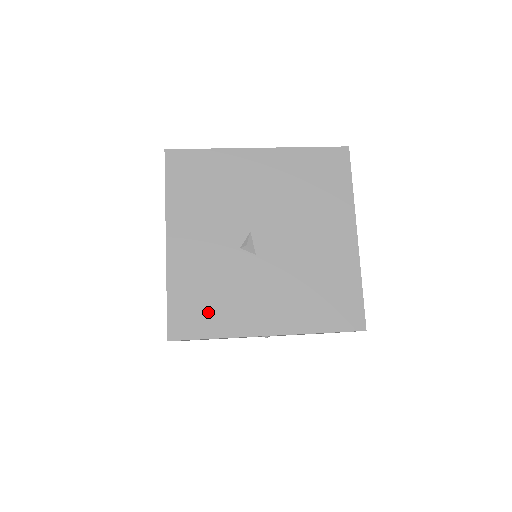
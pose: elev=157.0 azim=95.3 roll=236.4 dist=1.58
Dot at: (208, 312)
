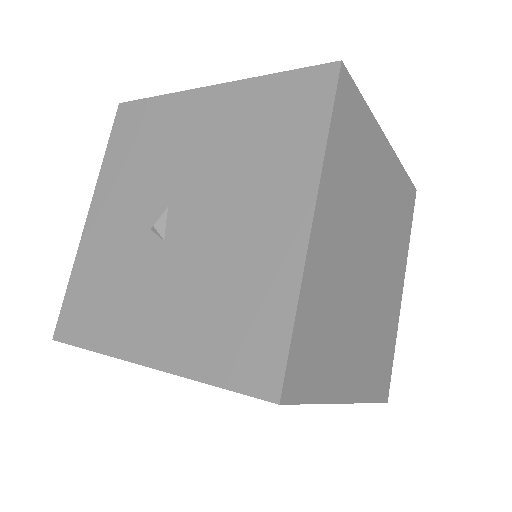
Dot at: (95, 312)
